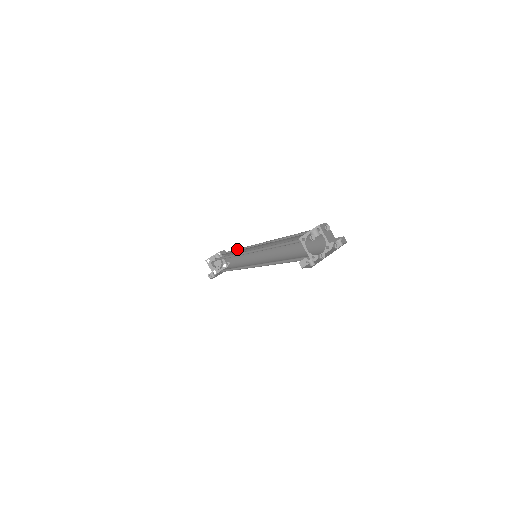
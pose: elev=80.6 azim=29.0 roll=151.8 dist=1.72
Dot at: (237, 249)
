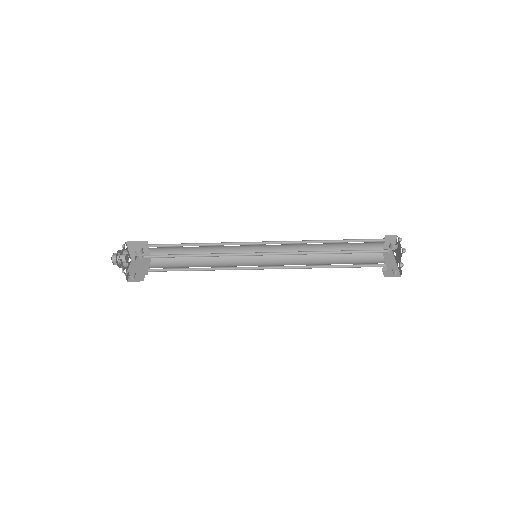
Dot at: (192, 243)
